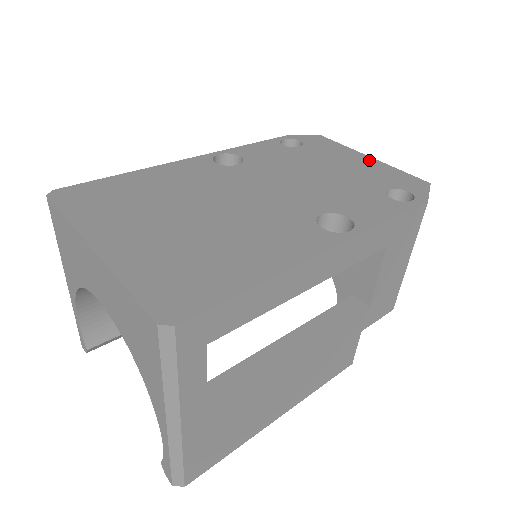
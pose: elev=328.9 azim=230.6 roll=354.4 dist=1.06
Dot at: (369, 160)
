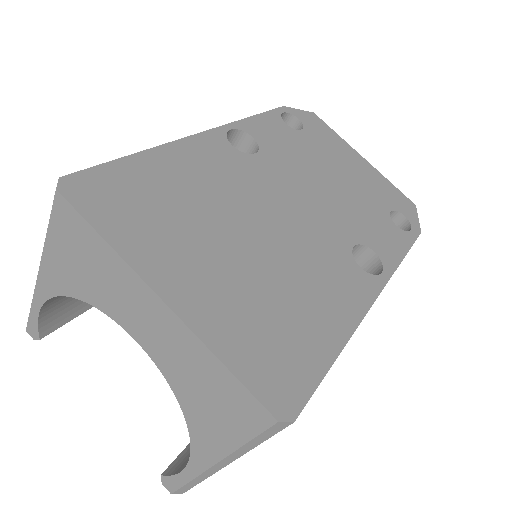
Dot at: (364, 163)
